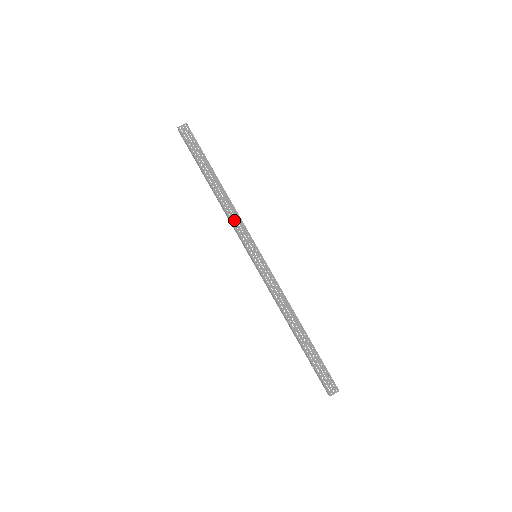
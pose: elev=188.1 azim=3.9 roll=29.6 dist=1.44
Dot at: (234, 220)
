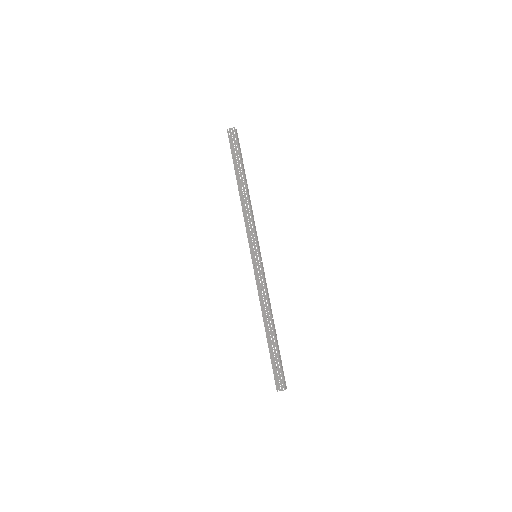
Dot at: (247, 221)
